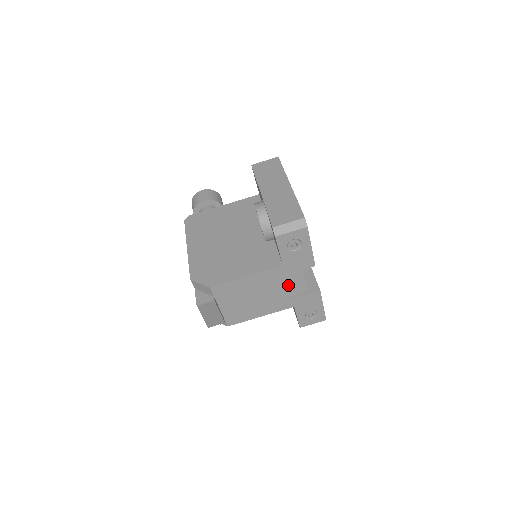
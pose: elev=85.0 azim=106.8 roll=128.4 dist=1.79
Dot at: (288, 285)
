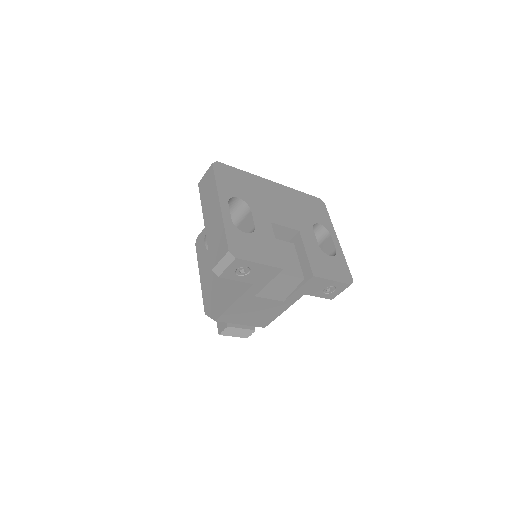
Dot at: (279, 287)
